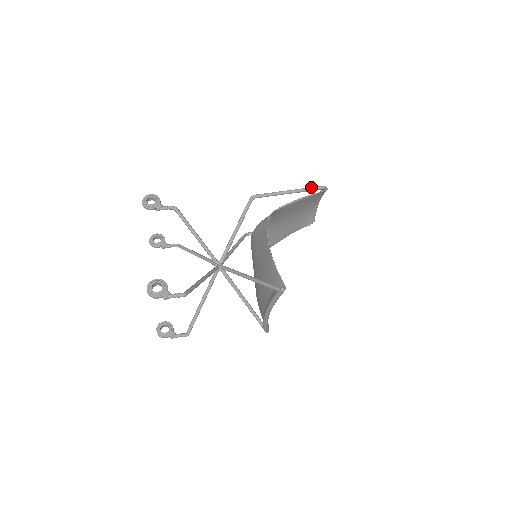
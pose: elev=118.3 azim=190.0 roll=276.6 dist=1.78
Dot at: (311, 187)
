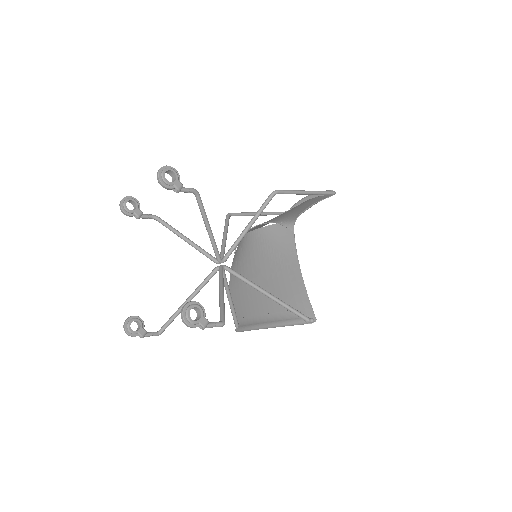
Dot at: (326, 191)
